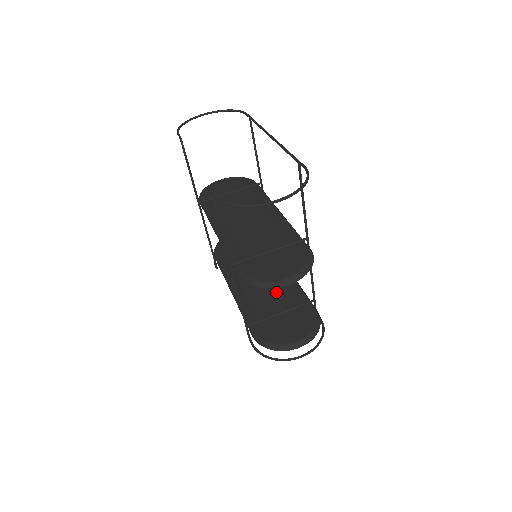
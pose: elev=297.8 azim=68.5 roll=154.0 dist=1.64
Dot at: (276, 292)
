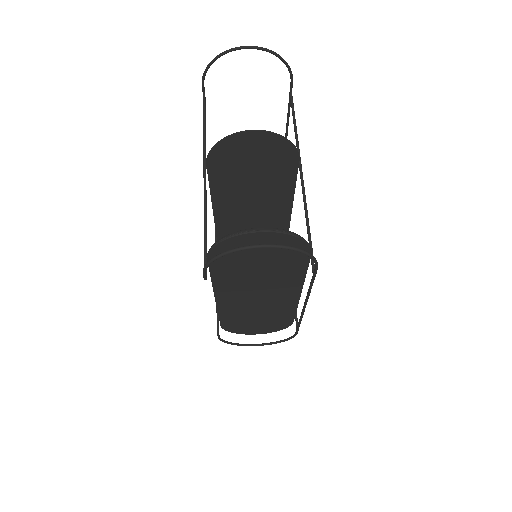
Dot at: occluded
